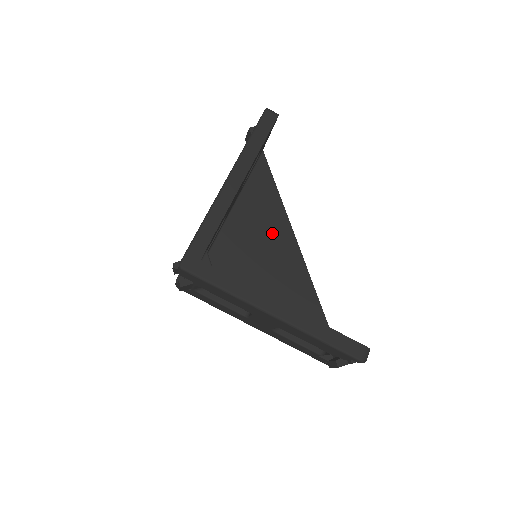
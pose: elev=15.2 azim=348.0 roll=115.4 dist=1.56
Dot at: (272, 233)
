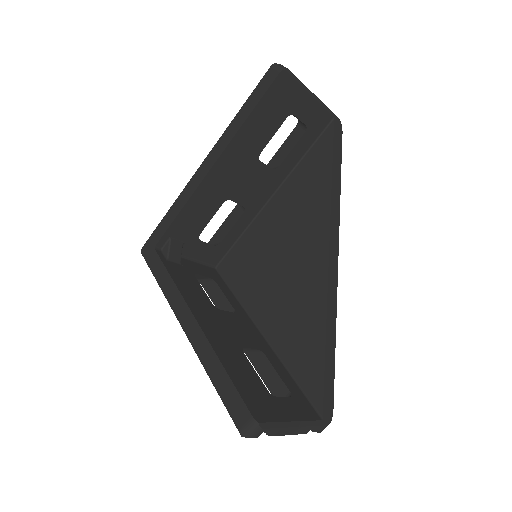
Dot at: (304, 231)
